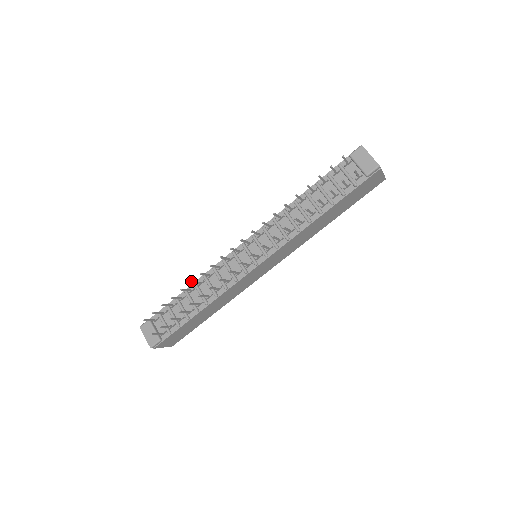
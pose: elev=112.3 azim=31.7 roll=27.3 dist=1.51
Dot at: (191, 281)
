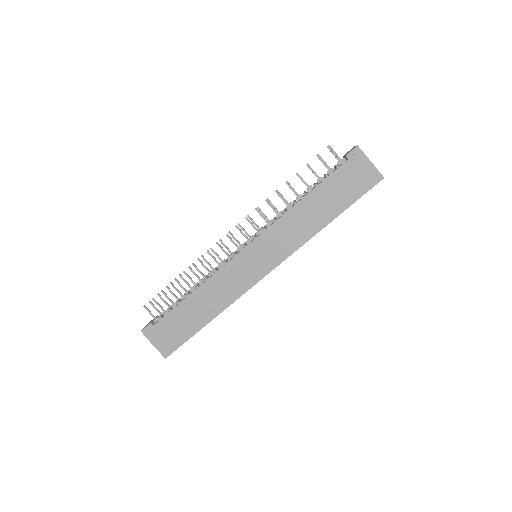
Dot at: (193, 263)
